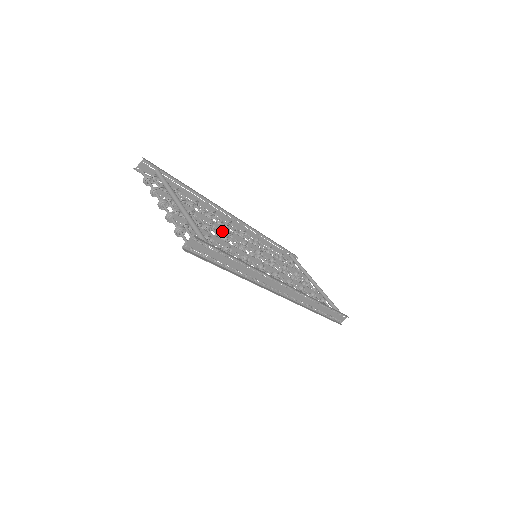
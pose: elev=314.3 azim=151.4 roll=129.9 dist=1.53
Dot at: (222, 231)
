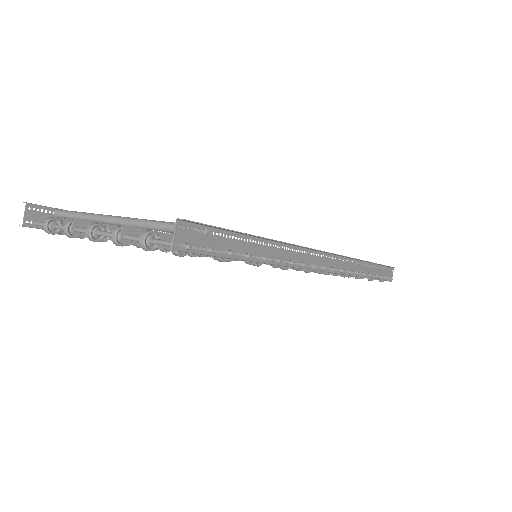
Dot at: occluded
